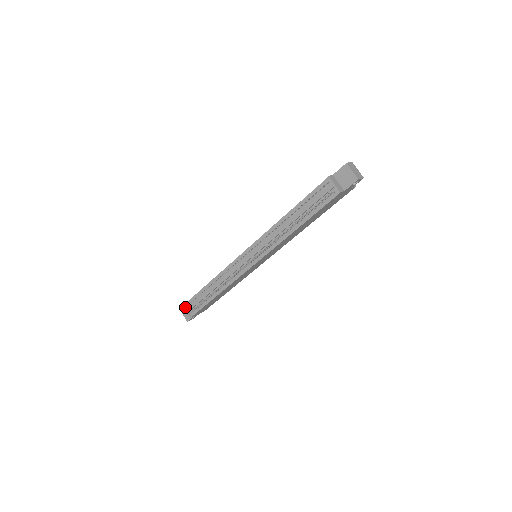
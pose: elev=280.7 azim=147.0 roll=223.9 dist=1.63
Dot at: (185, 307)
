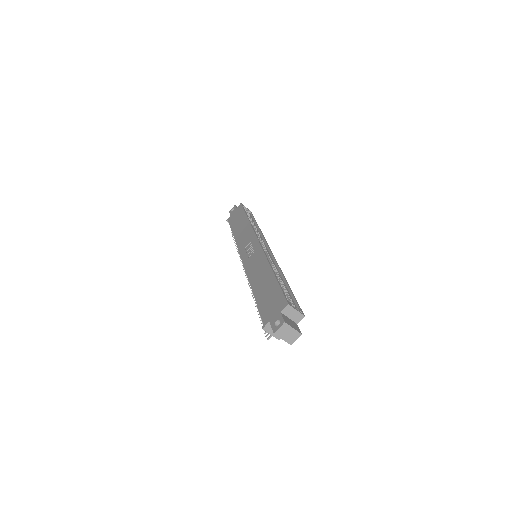
Dot at: occluded
